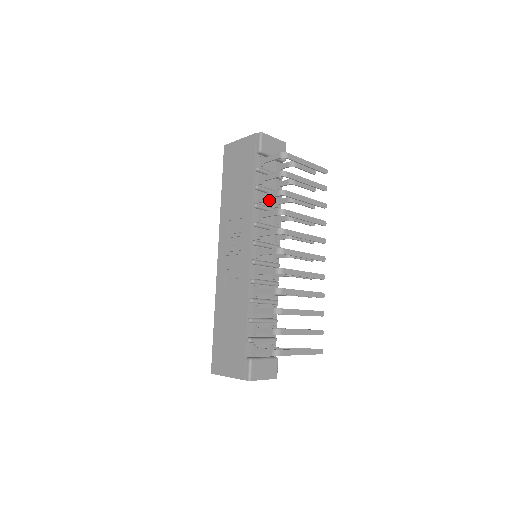
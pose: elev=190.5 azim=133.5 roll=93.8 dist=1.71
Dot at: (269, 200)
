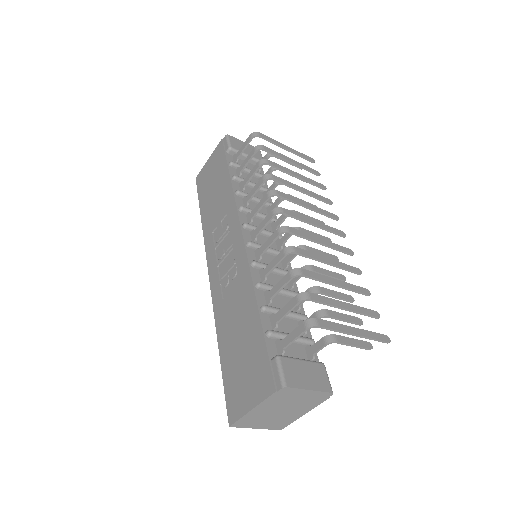
Dot at: (255, 194)
